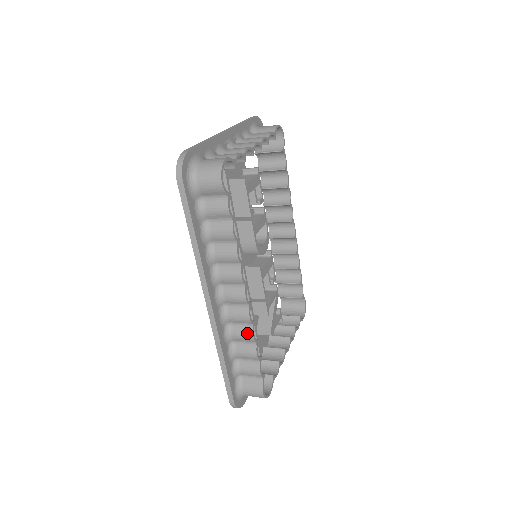
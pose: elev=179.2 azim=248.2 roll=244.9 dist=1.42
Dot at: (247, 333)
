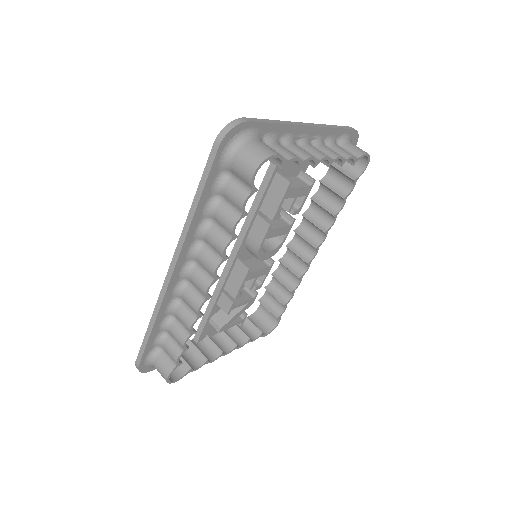
Dot at: (188, 320)
